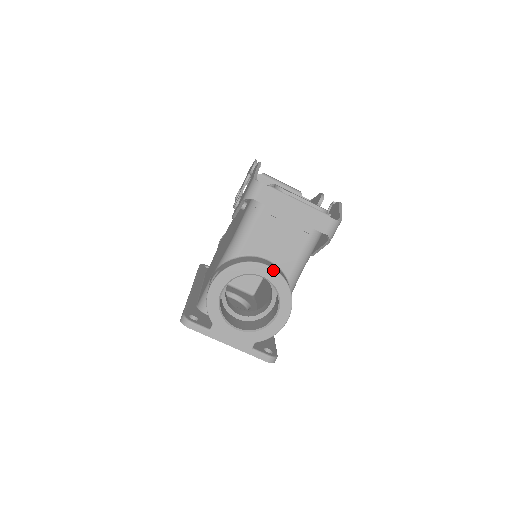
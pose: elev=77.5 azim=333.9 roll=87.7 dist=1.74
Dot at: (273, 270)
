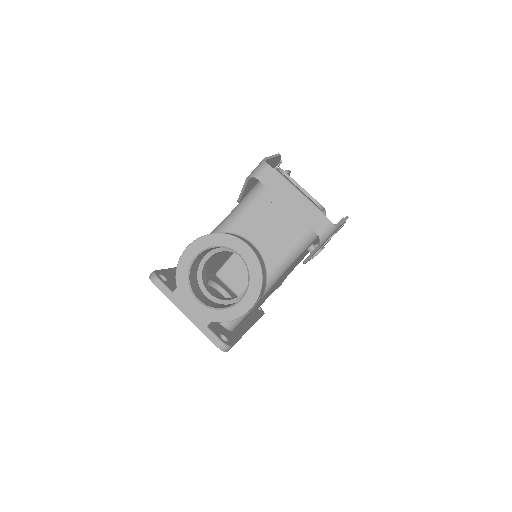
Dot at: (251, 251)
